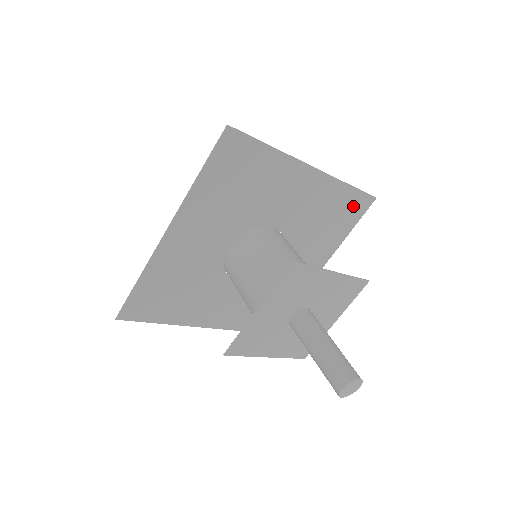
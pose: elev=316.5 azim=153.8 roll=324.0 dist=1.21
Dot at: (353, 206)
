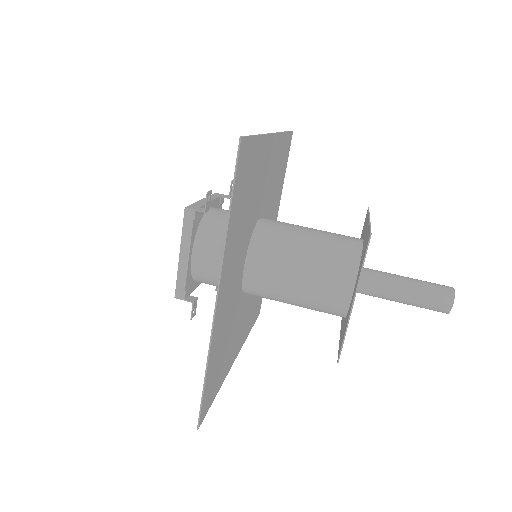
Dot at: (286, 151)
